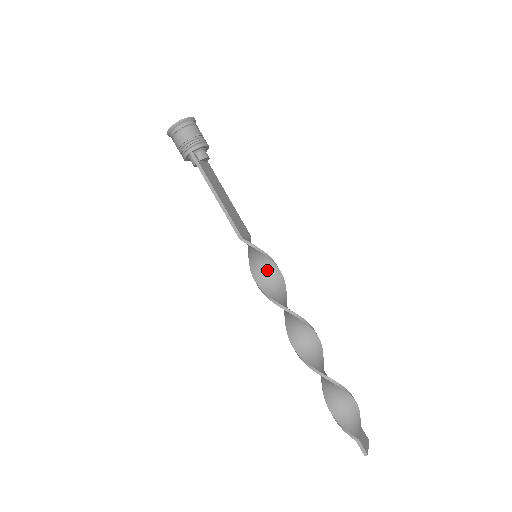
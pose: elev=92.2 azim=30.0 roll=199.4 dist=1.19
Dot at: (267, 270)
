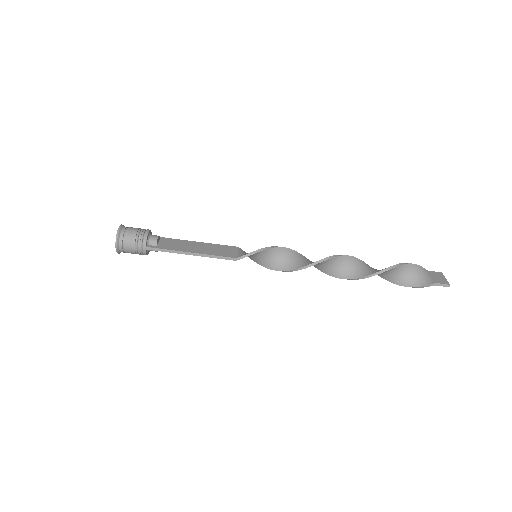
Dot at: (272, 256)
